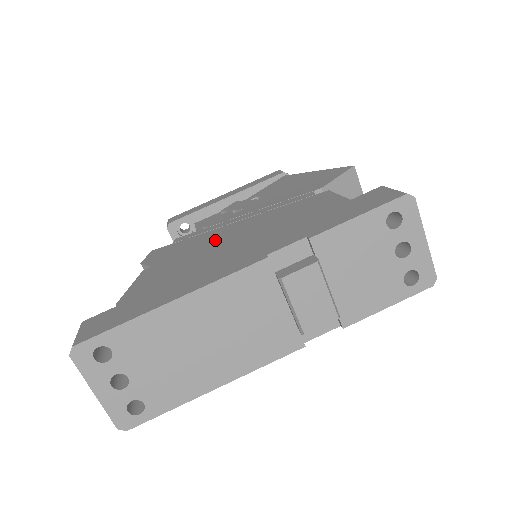
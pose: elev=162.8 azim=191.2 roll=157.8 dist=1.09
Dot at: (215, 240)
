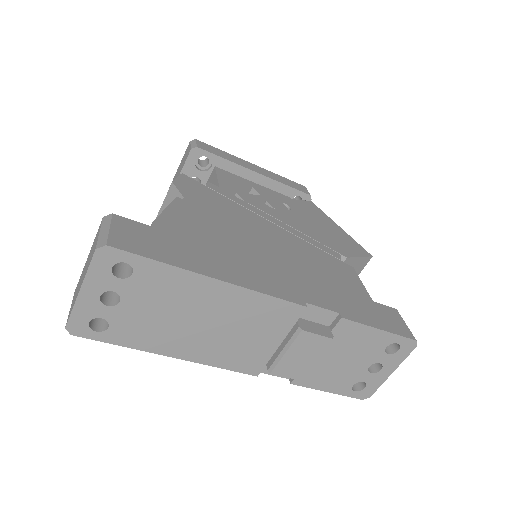
Dot at: (253, 229)
